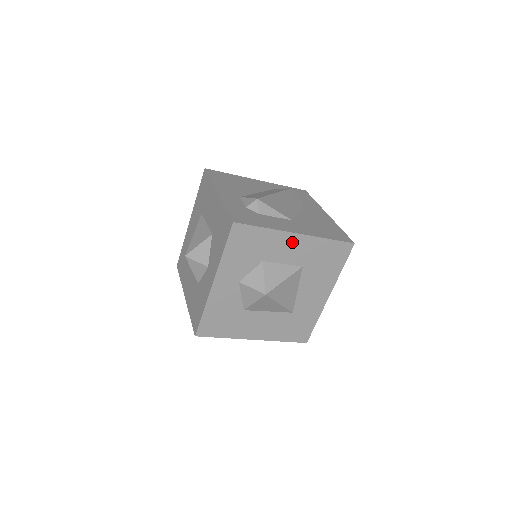
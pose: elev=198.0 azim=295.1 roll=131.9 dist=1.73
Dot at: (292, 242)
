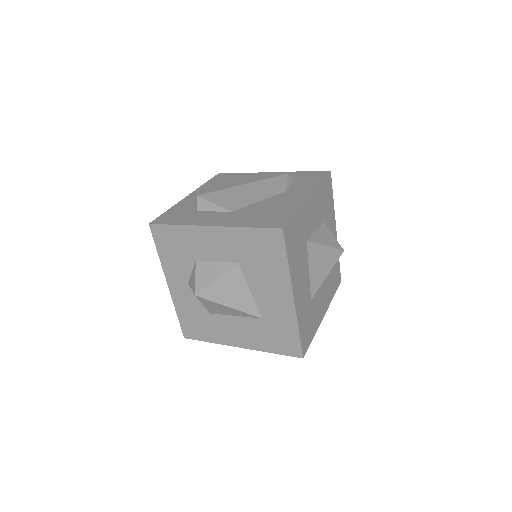
Dot at: (211, 236)
